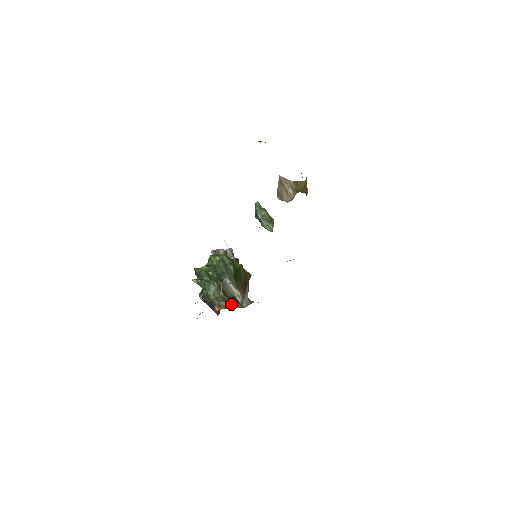
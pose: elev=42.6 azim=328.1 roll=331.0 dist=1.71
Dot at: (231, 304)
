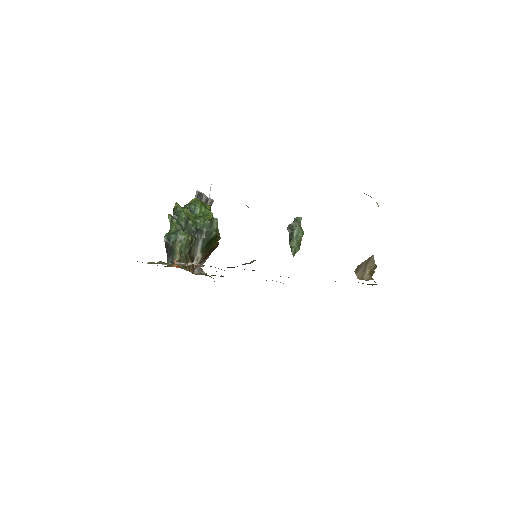
Dot at: (189, 266)
